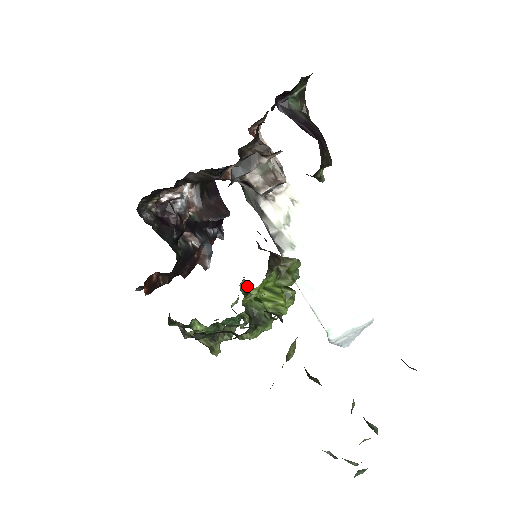
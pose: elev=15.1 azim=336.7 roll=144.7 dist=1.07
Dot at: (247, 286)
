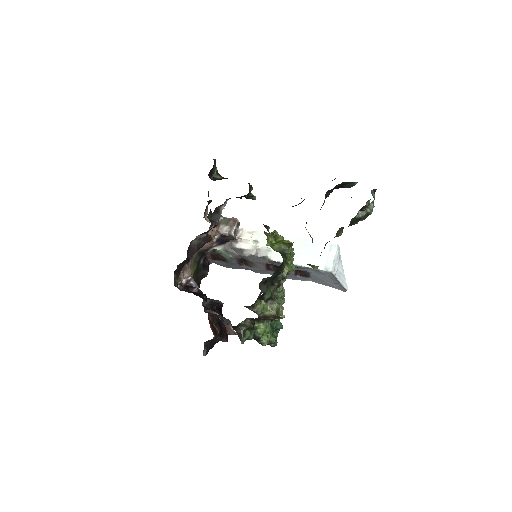
Dot at: occluded
